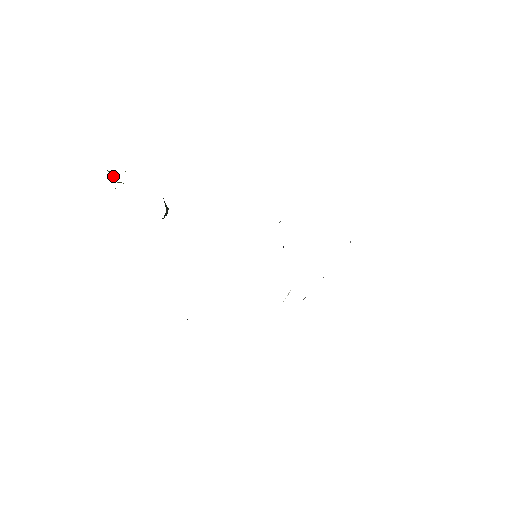
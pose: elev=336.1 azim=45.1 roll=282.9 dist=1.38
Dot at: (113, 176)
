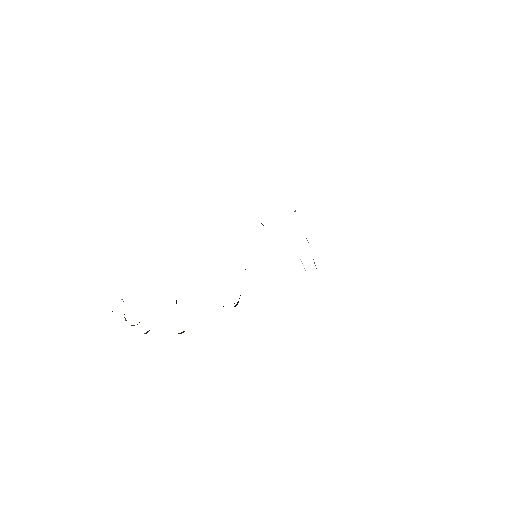
Dot at: occluded
